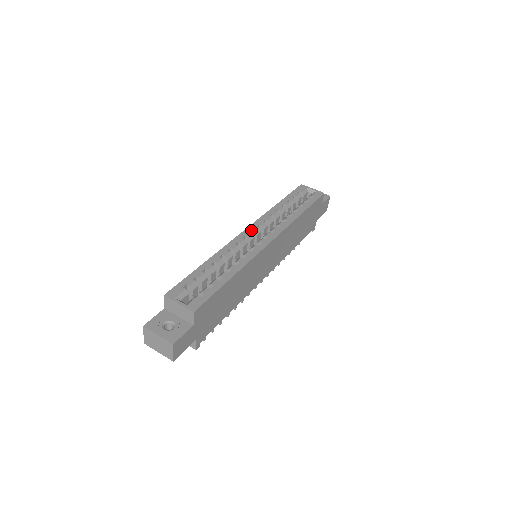
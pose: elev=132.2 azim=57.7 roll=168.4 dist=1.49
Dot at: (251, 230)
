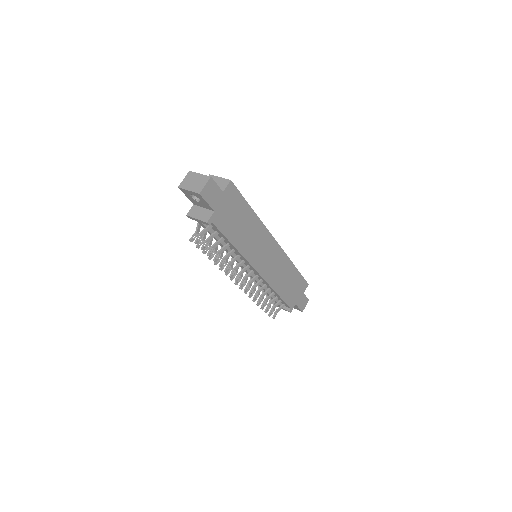
Dot at: occluded
